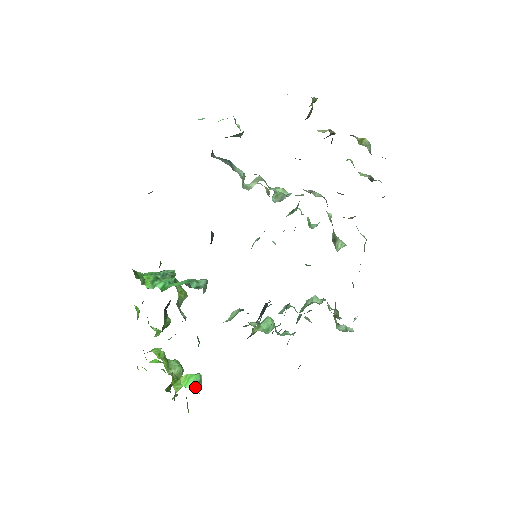
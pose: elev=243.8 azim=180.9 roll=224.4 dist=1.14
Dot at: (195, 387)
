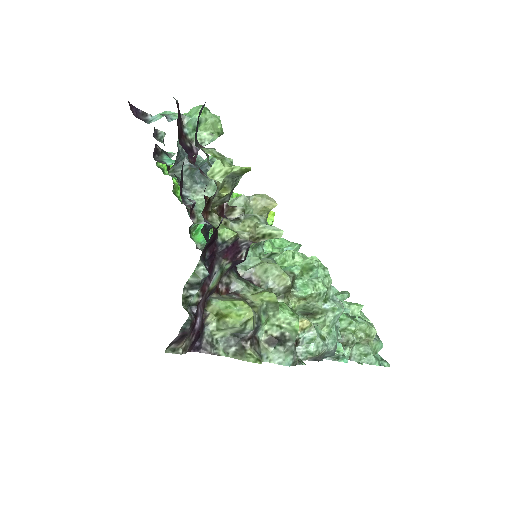
Dot at: occluded
